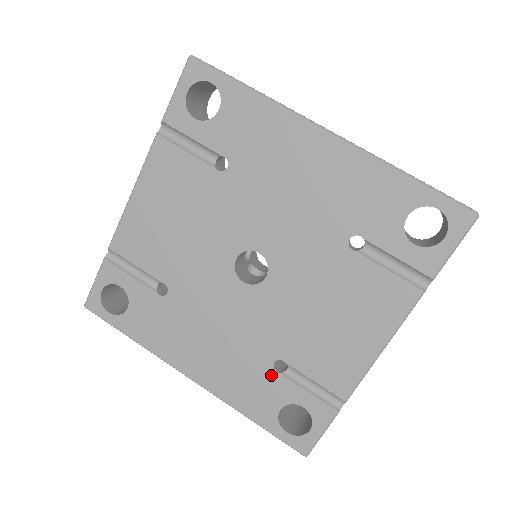
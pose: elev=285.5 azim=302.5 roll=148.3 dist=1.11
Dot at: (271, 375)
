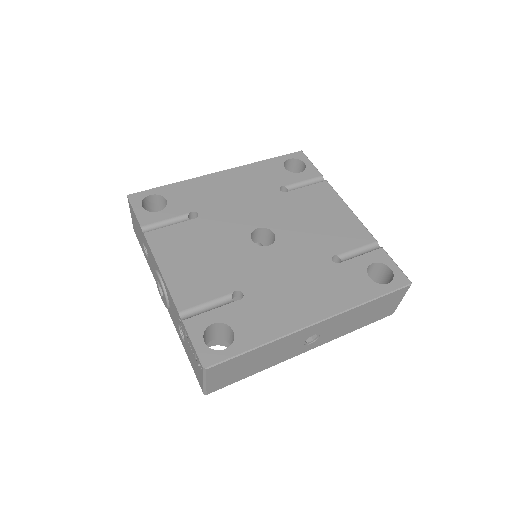
Dot at: (341, 268)
